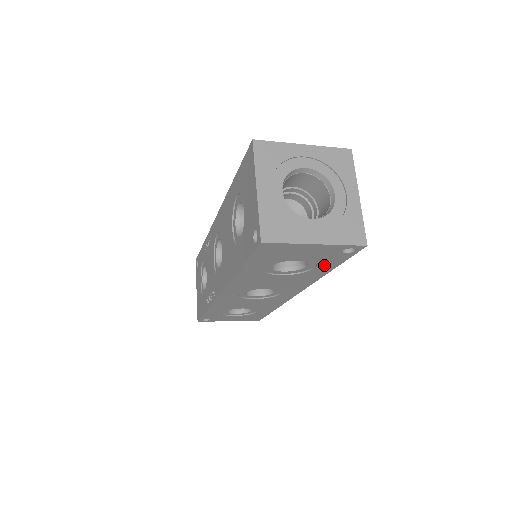
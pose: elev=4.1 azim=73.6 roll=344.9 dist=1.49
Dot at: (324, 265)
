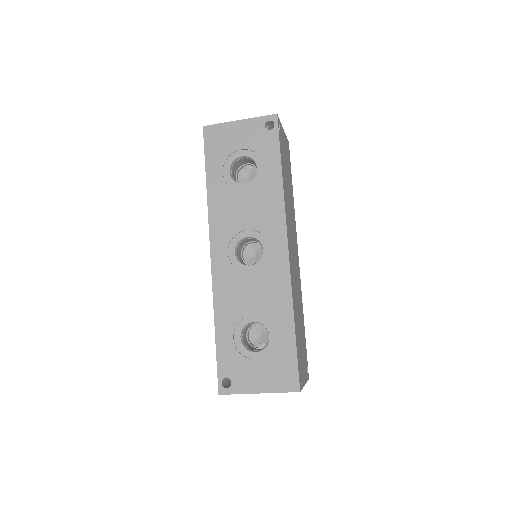
Dot at: (268, 159)
